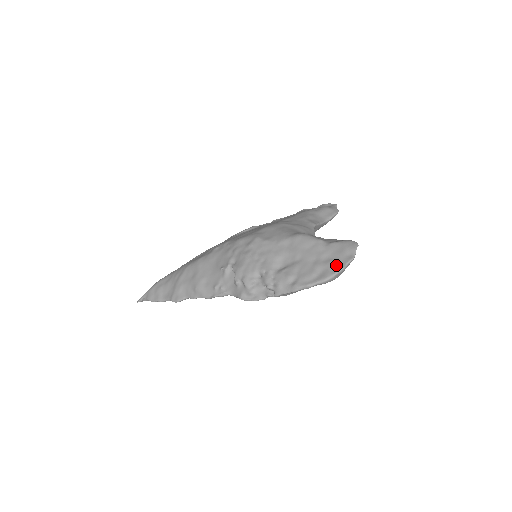
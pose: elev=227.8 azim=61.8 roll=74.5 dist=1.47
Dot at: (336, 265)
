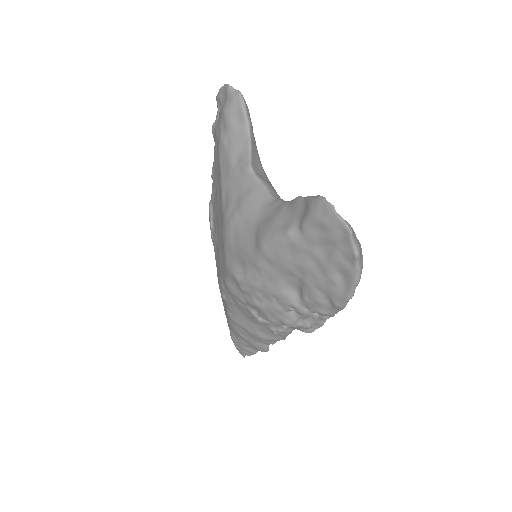
Dot at: (344, 255)
